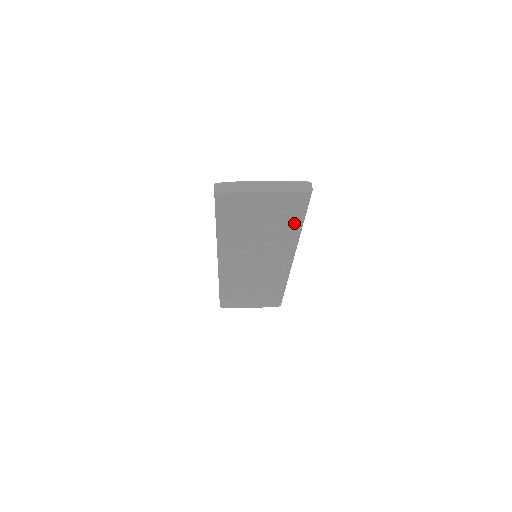
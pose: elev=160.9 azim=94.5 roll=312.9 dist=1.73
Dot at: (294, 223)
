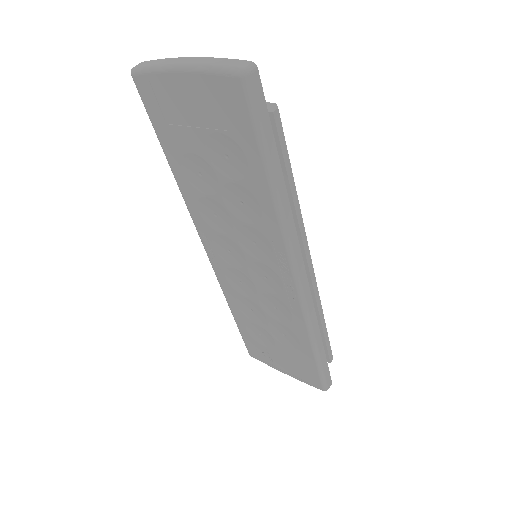
Dot at: (254, 167)
